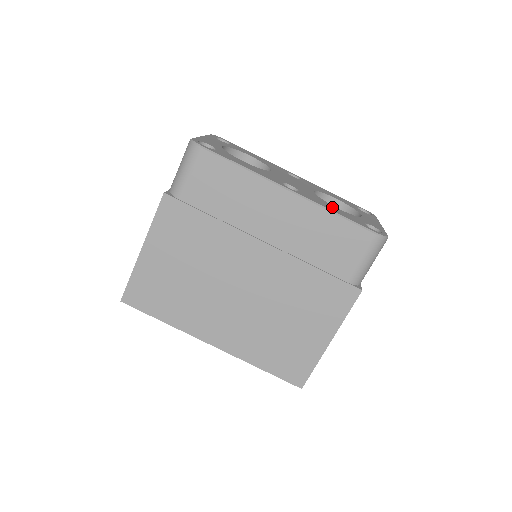
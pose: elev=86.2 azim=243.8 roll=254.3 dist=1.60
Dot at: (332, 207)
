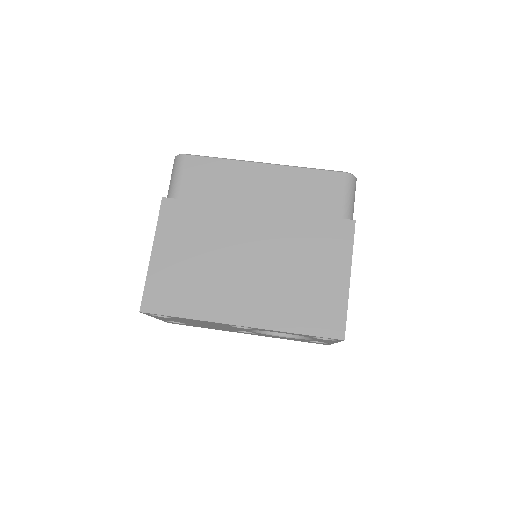
Dot at: occluded
